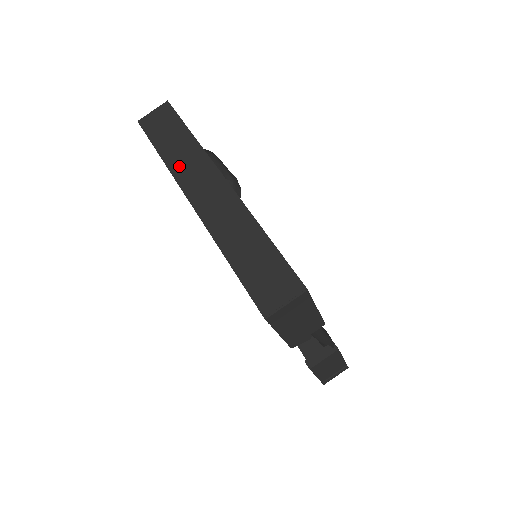
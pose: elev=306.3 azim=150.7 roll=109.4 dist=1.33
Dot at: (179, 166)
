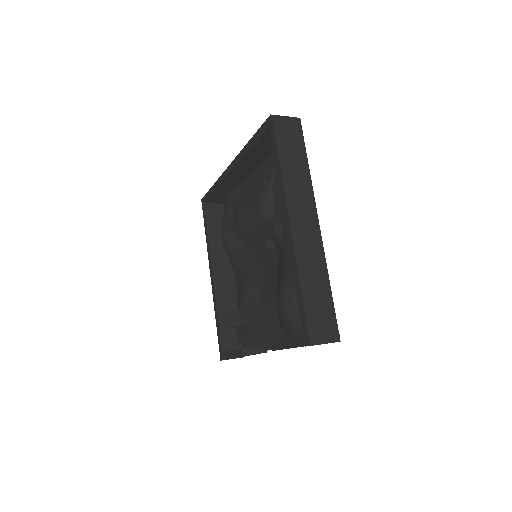
Dot at: (292, 185)
